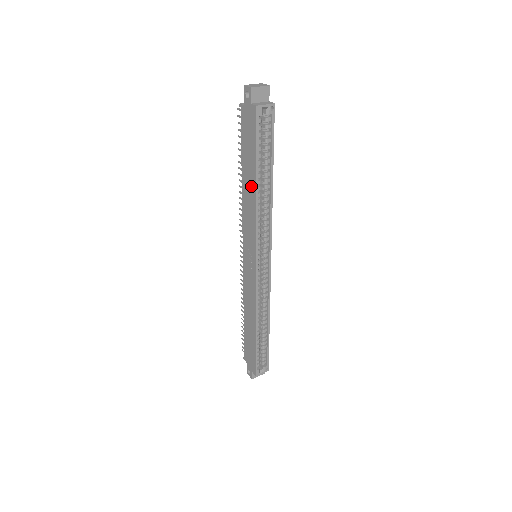
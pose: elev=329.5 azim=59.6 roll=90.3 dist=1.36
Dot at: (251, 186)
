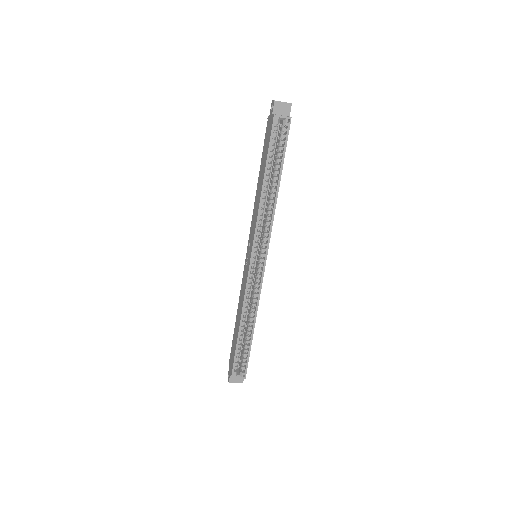
Dot at: (260, 186)
